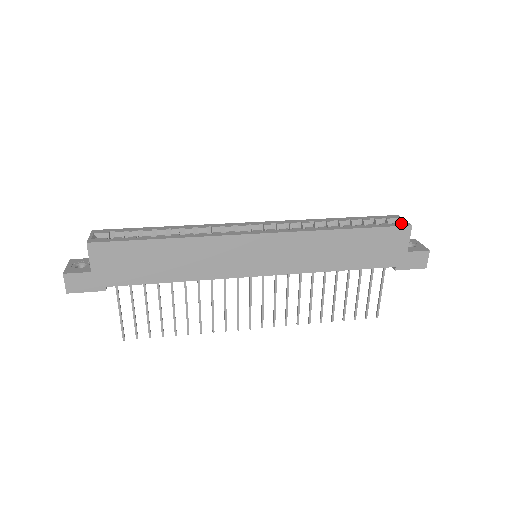
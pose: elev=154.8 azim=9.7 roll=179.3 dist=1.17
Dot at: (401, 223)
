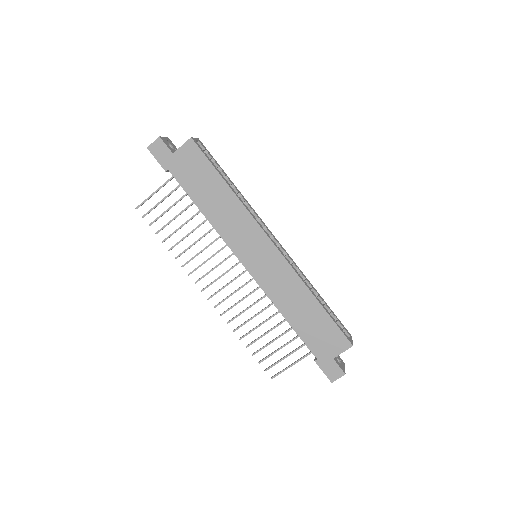
Dot at: occluded
